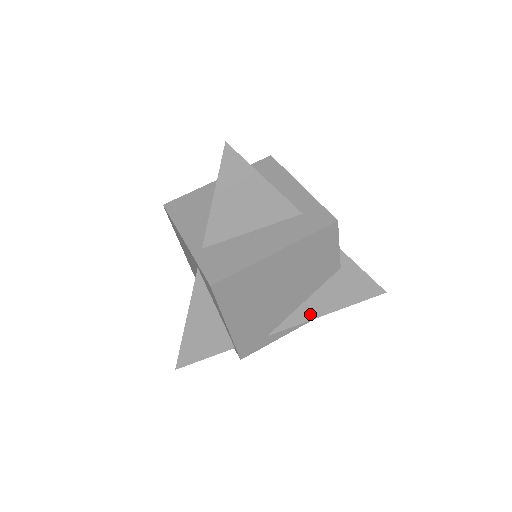
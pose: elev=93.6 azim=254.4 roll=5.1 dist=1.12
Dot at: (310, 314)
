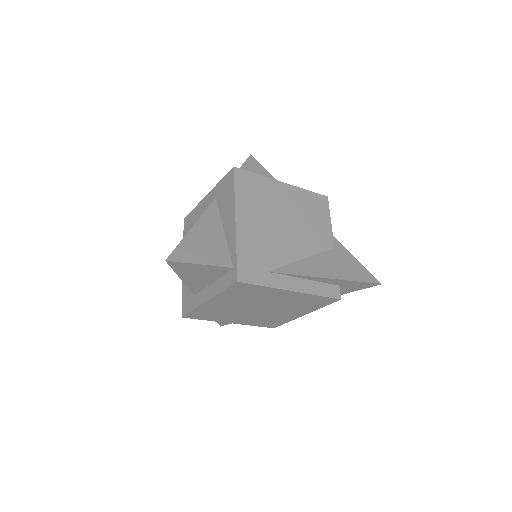
Dot at: (311, 271)
